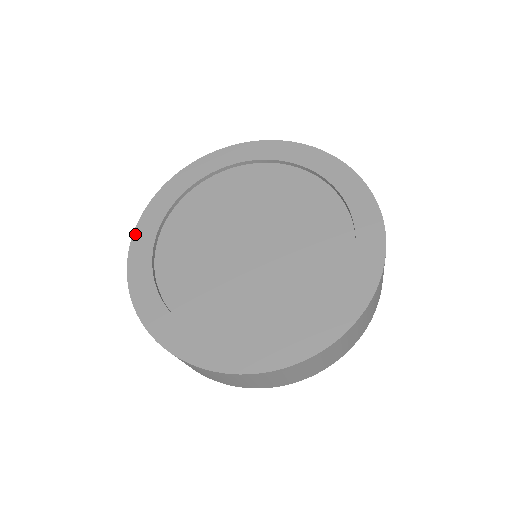
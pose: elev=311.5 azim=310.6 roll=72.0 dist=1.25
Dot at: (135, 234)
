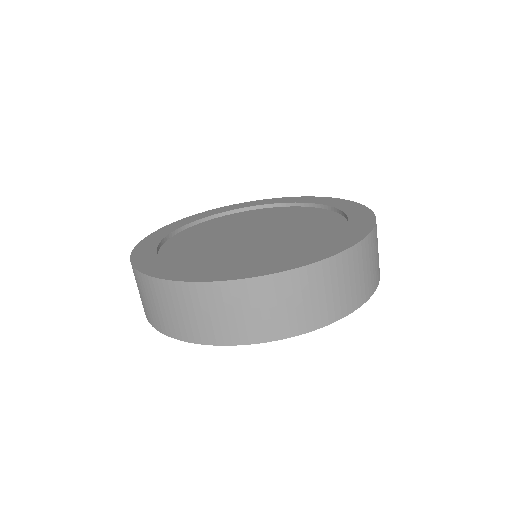
Dot at: (149, 273)
